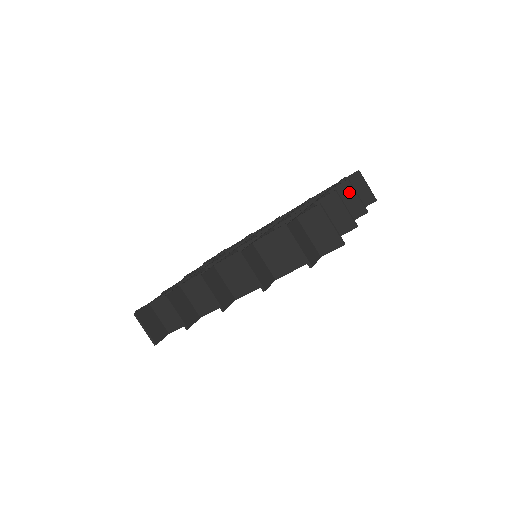
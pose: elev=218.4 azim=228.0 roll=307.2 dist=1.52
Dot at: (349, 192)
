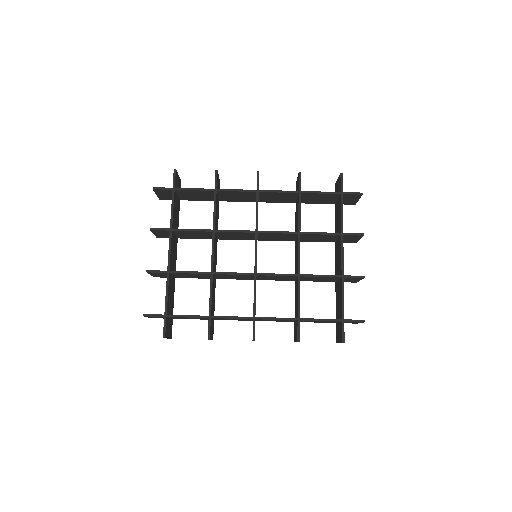
Dot at: occluded
